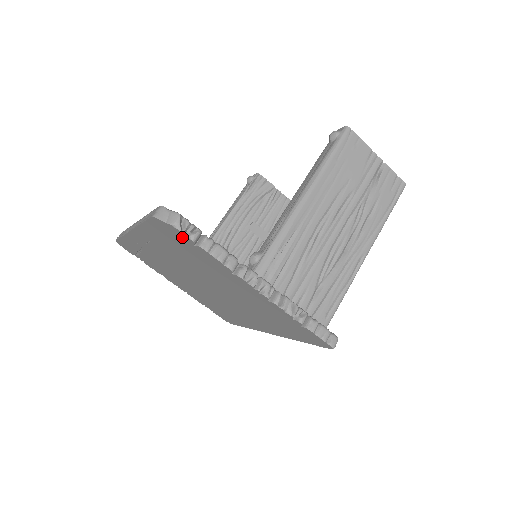
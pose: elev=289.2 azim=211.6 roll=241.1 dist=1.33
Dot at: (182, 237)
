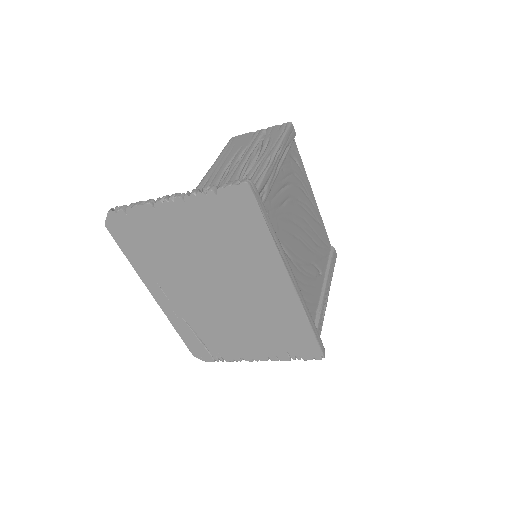
Dot at: (121, 219)
